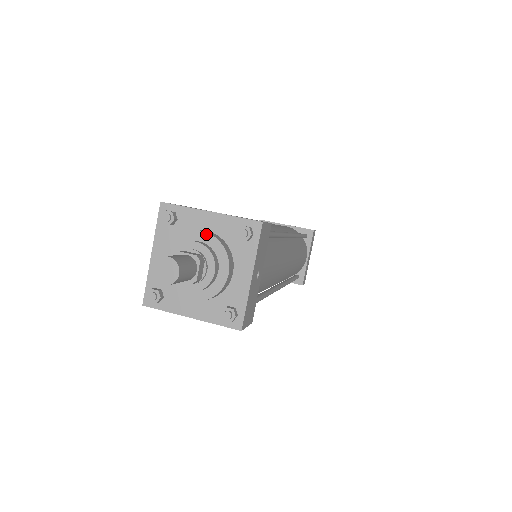
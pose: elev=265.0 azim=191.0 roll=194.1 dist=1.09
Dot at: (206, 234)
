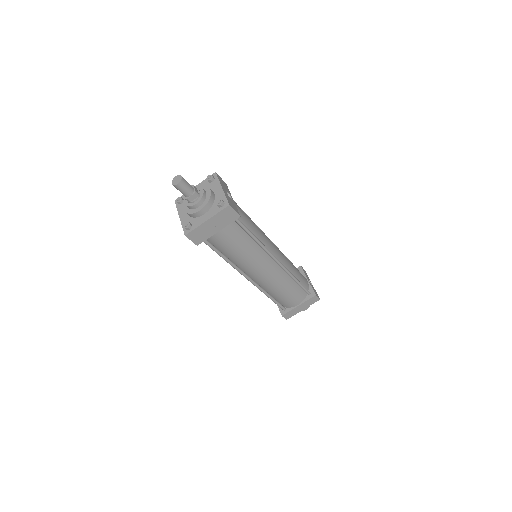
Dot at: (210, 191)
